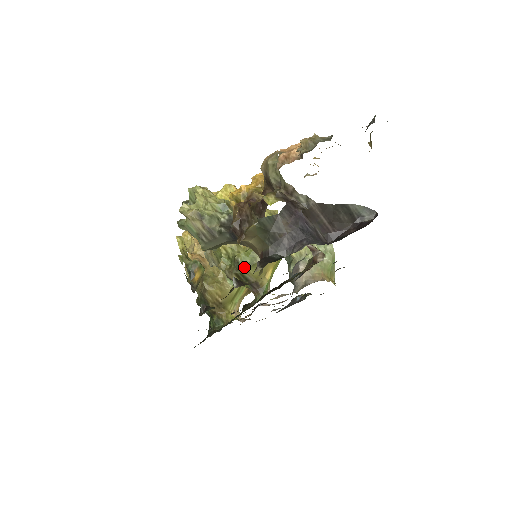
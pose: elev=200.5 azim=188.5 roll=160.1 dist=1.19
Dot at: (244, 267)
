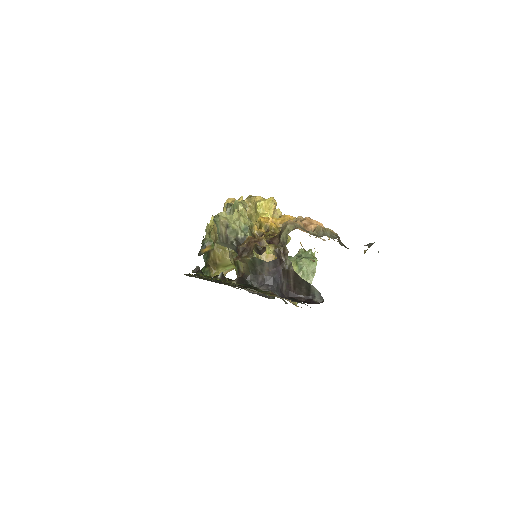
Dot at: occluded
